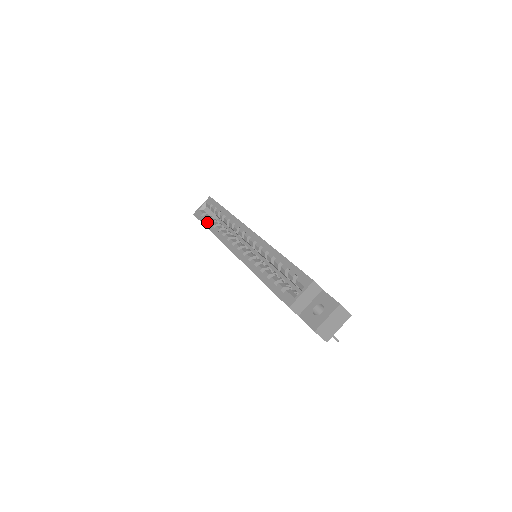
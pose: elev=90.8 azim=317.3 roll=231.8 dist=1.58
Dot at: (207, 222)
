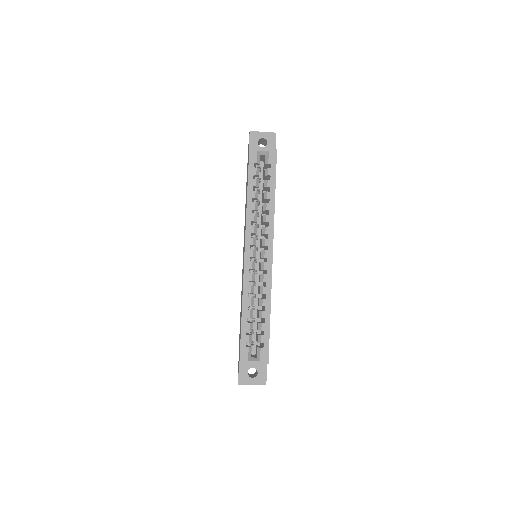
Dot at: (252, 183)
